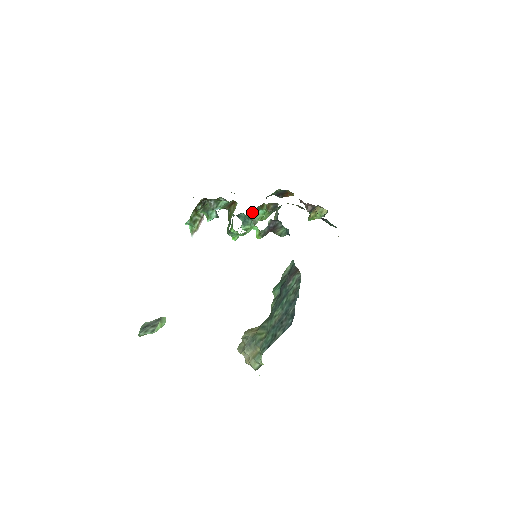
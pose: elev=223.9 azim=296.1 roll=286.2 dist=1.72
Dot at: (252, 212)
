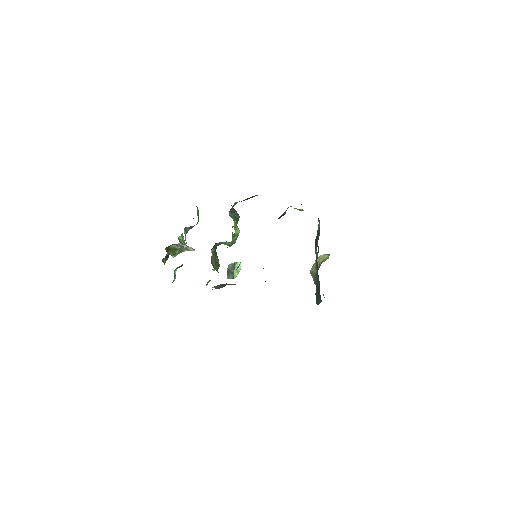
Dot at: (214, 246)
